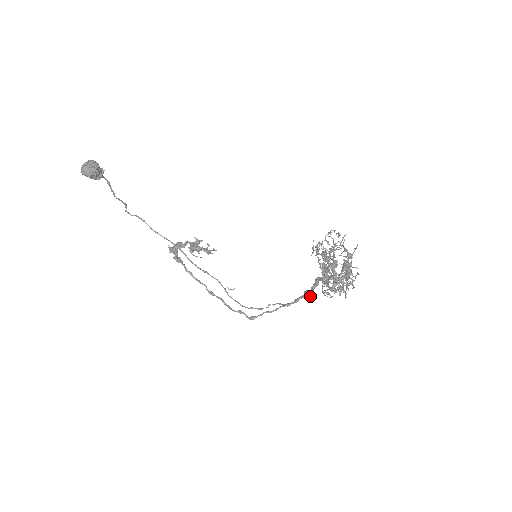
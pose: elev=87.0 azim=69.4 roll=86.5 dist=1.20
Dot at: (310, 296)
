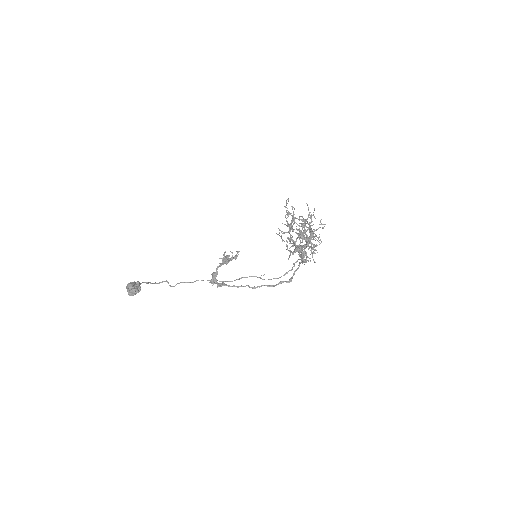
Dot at: occluded
